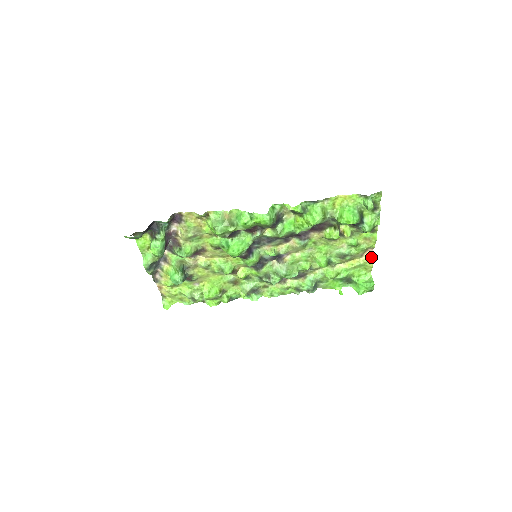
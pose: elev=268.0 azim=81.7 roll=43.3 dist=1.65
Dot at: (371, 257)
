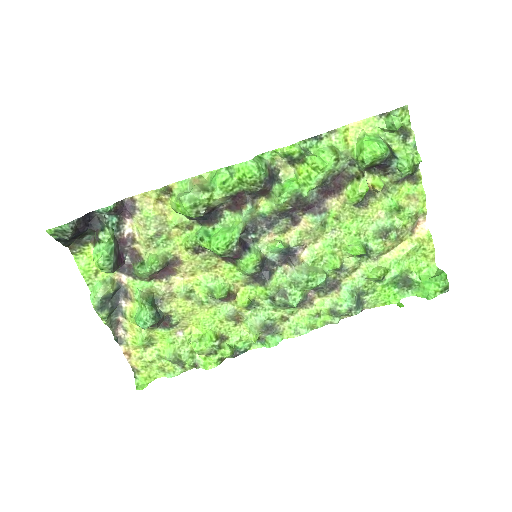
Dot at: (427, 233)
